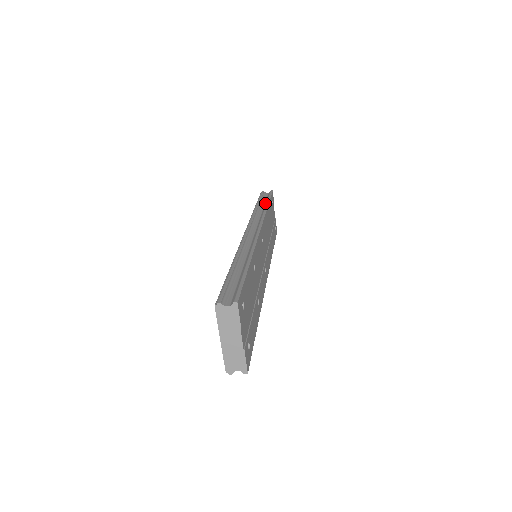
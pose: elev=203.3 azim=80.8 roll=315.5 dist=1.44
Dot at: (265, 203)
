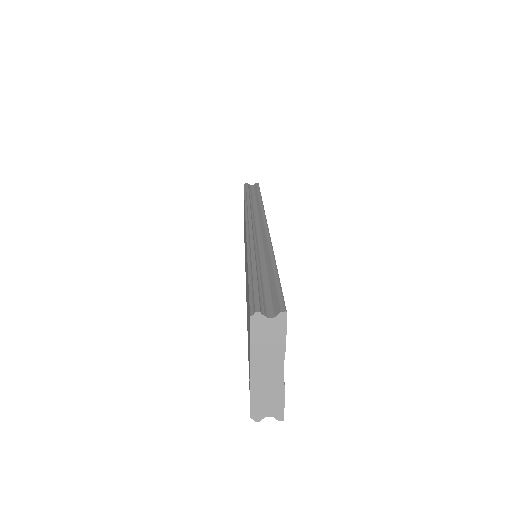
Dot at: (256, 195)
